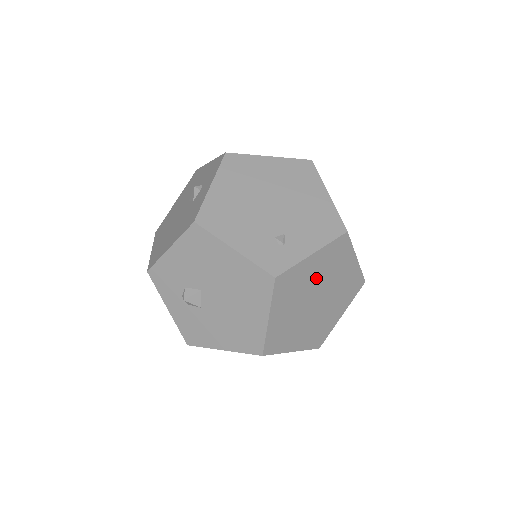
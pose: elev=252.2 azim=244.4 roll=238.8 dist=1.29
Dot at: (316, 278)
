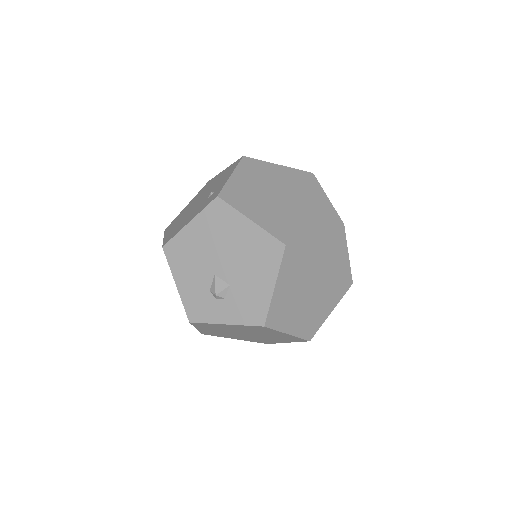
Dot at: (258, 186)
